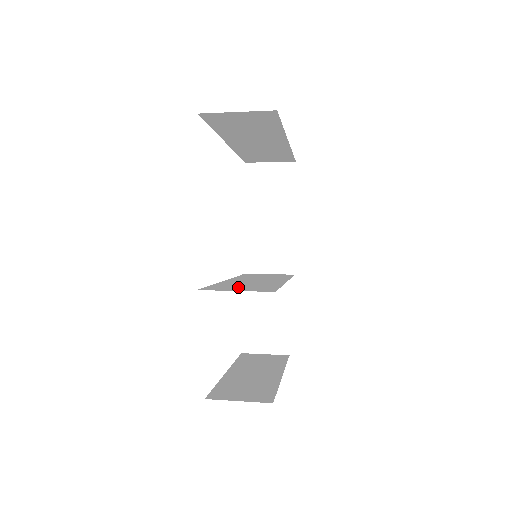
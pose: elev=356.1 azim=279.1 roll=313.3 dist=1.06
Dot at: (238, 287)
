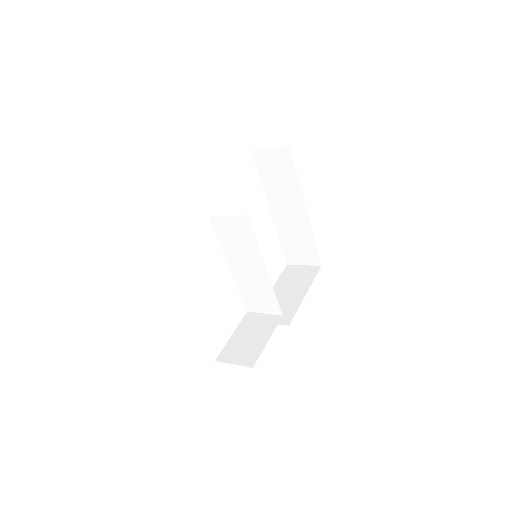
Dot at: (228, 218)
